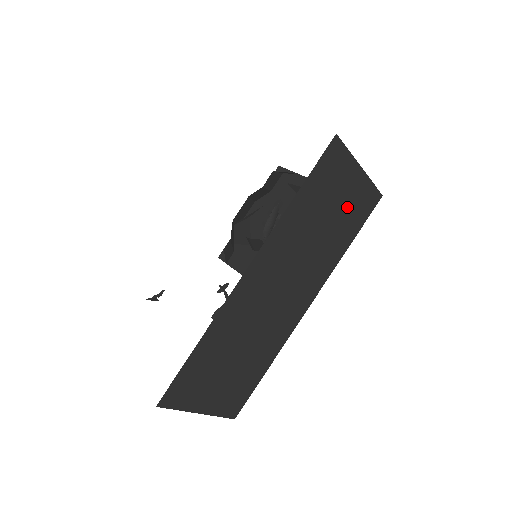
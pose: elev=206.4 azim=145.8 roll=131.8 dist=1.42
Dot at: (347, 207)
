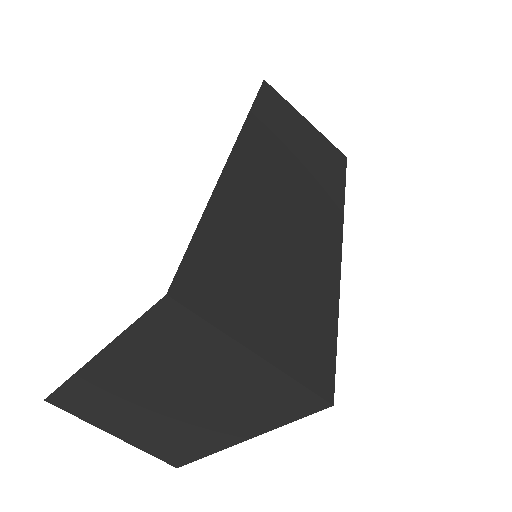
Dot at: (315, 148)
